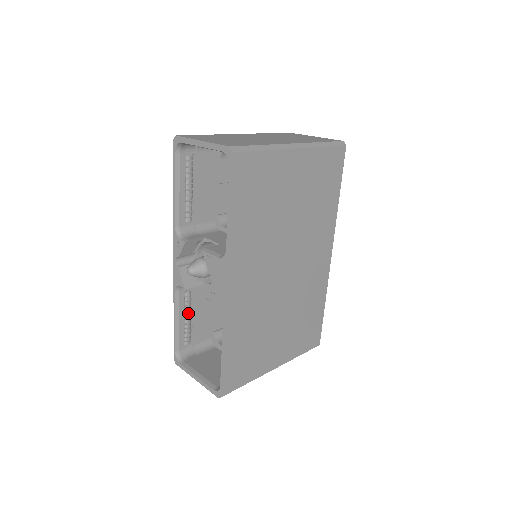
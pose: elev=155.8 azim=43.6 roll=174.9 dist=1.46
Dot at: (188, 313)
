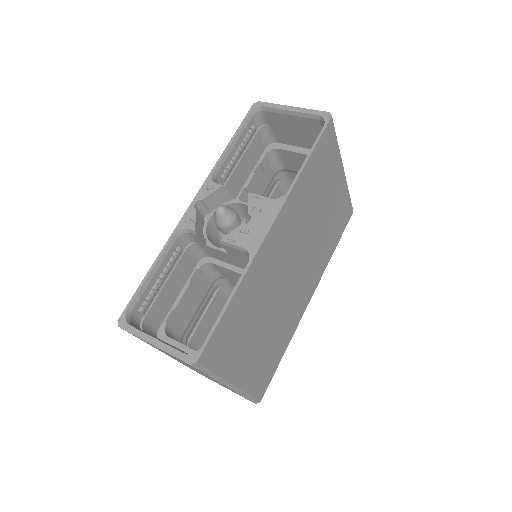
Dot at: (166, 273)
